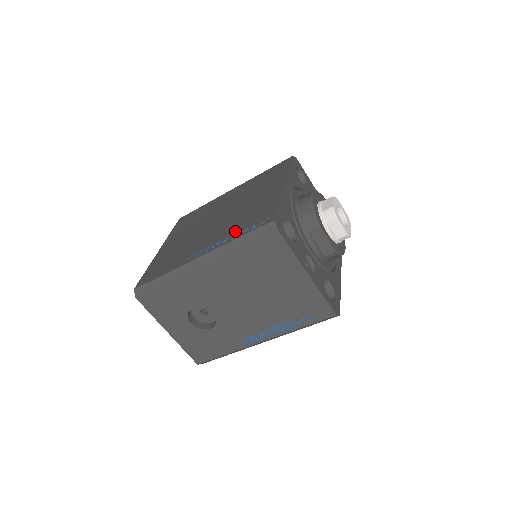
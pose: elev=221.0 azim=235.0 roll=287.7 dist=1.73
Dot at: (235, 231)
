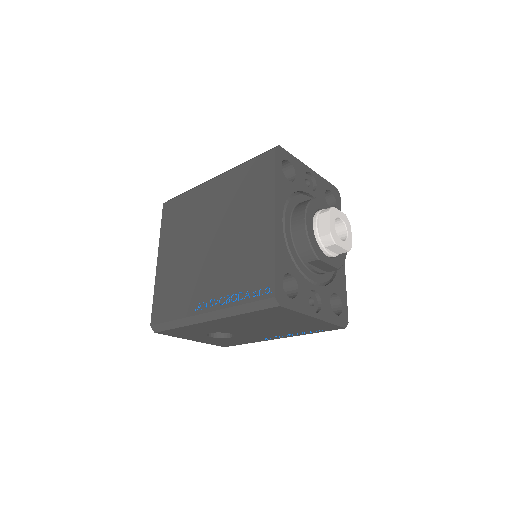
Dot at: (235, 288)
